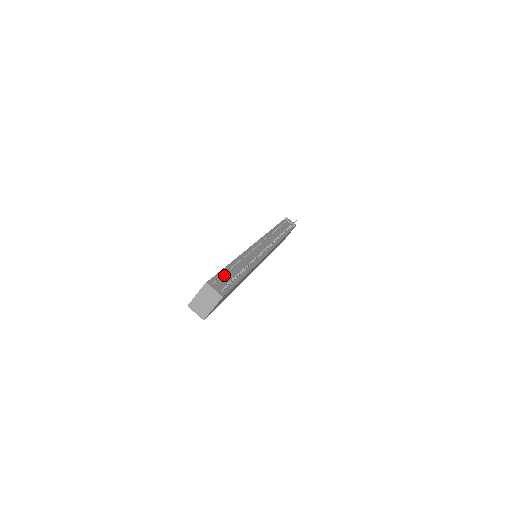
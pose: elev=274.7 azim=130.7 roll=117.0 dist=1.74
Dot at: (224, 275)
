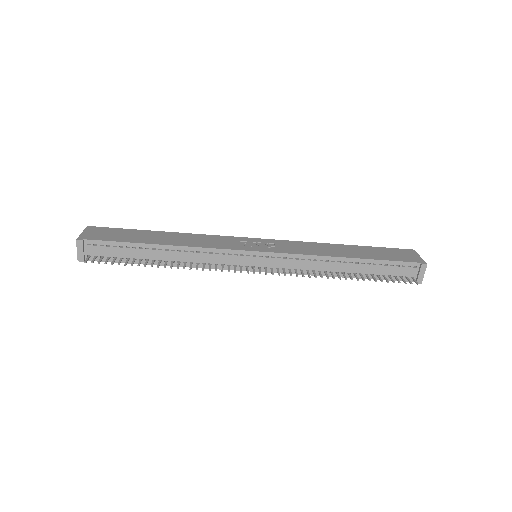
Dot at: (121, 248)
